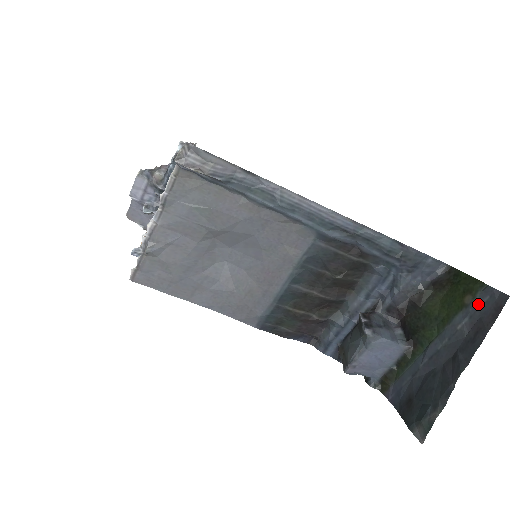
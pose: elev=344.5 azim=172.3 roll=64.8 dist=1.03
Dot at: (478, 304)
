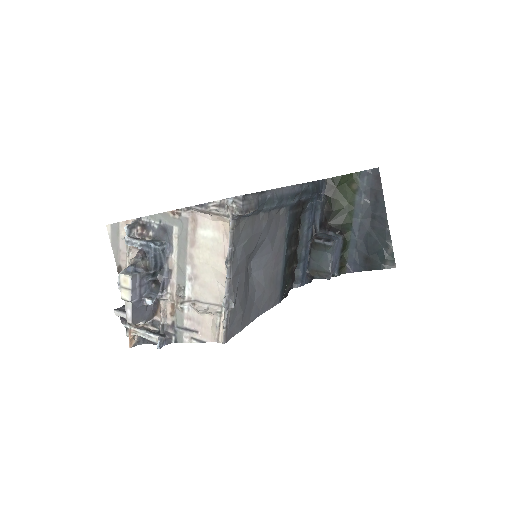
Dot at: (363, 184)
